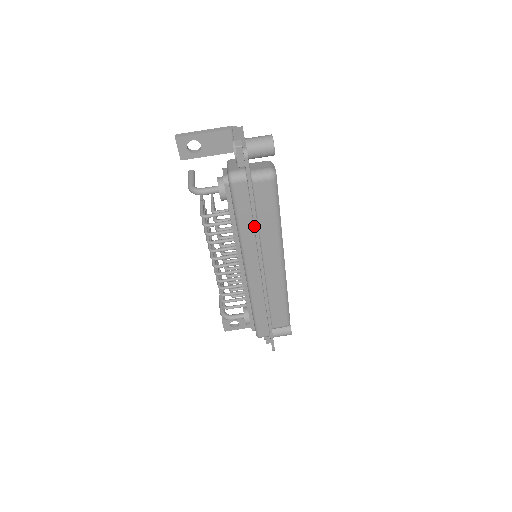
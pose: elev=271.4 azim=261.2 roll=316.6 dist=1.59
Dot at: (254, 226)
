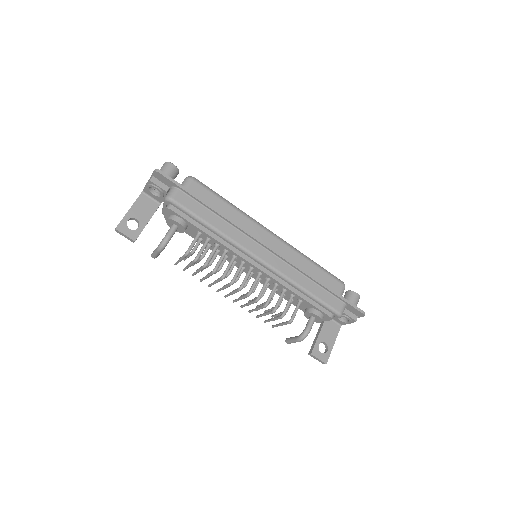
Dot at: (219, 215)
